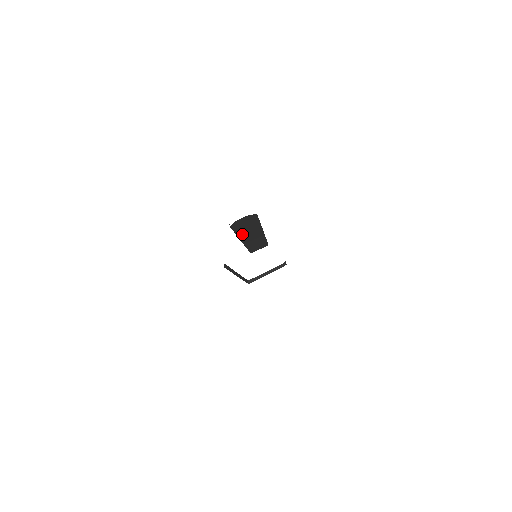
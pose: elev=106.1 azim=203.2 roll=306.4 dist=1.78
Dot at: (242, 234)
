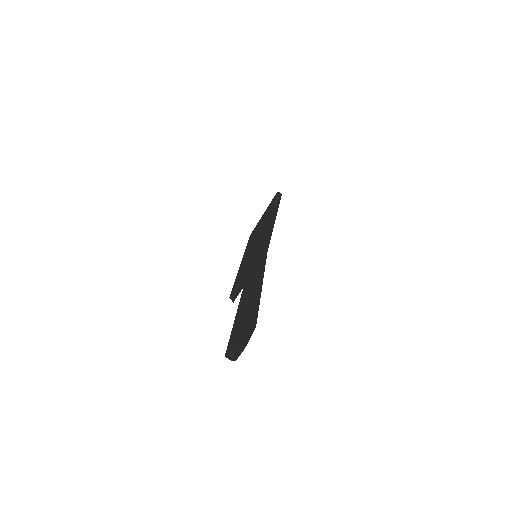
Dot at: occluded
